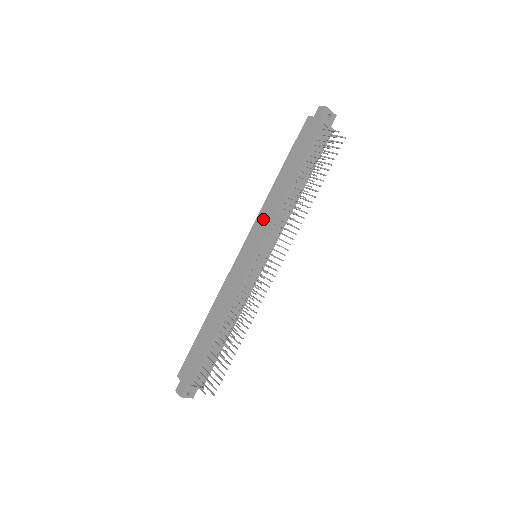
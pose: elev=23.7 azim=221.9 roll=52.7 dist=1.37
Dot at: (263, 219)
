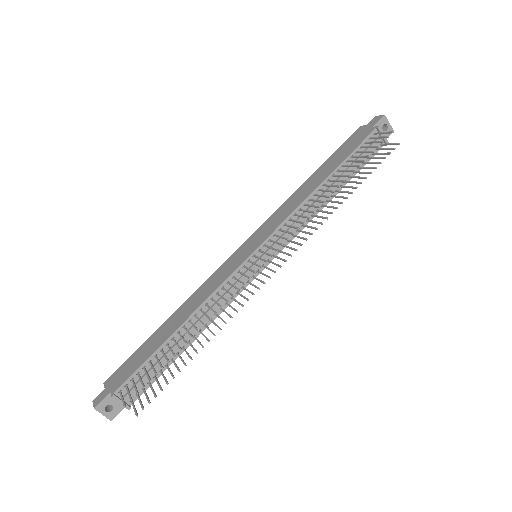
Dot at: (278, 215)
